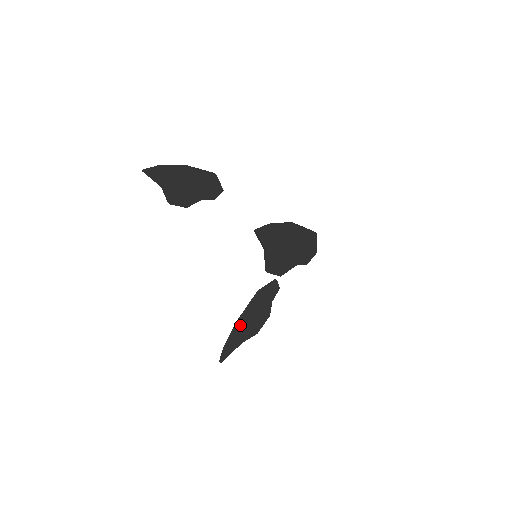
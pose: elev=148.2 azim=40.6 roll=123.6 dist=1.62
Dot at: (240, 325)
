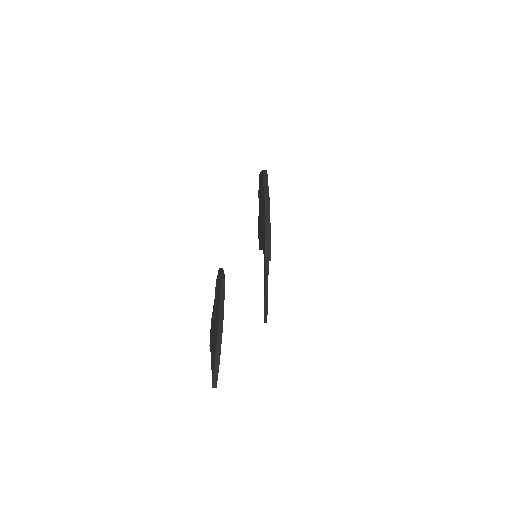
Dot at: occluded
